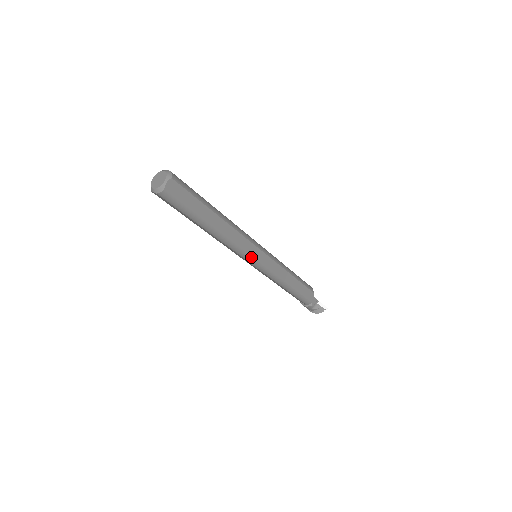
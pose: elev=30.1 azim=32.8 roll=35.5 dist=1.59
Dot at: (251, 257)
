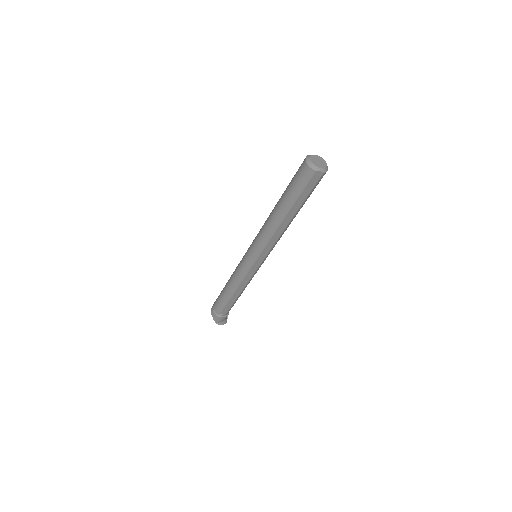
Dot at: occluded
